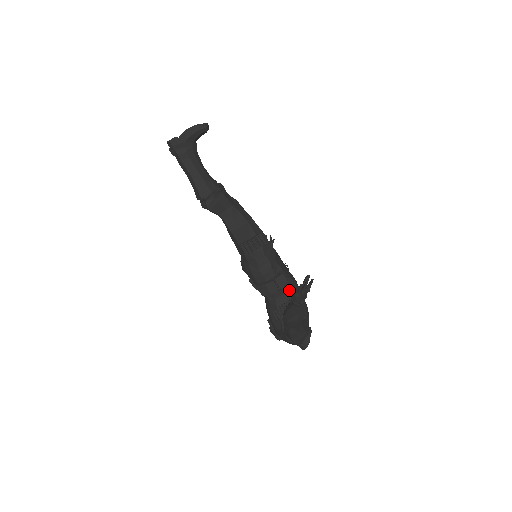
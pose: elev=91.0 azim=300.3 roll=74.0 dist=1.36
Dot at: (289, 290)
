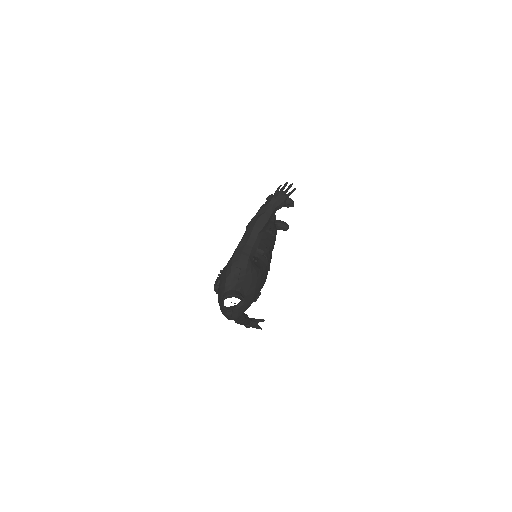
Dot at: (260, 259)
